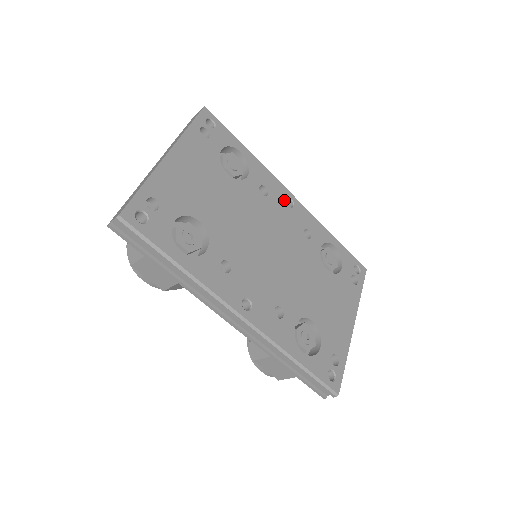
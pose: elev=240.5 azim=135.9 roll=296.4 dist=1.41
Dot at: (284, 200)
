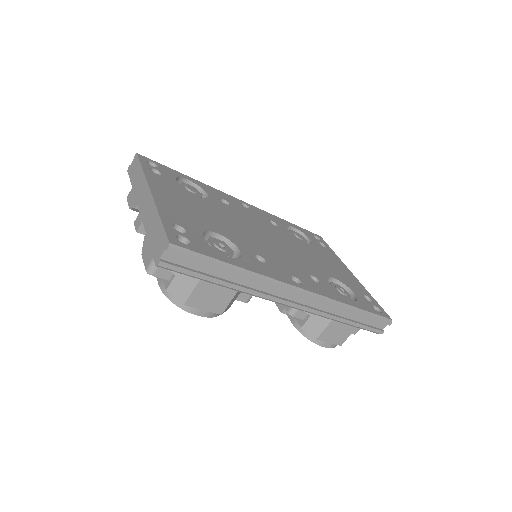
Dot at: (241, 205)
